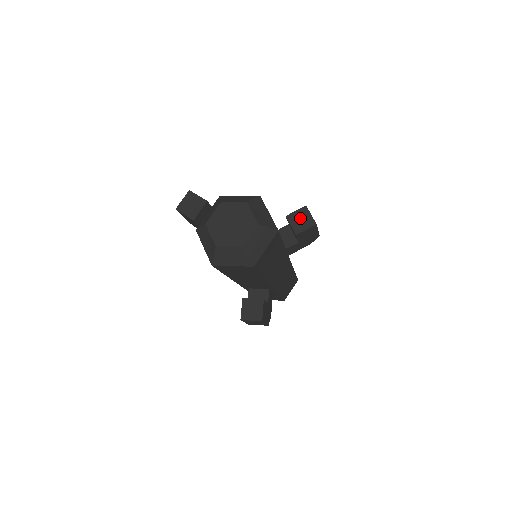
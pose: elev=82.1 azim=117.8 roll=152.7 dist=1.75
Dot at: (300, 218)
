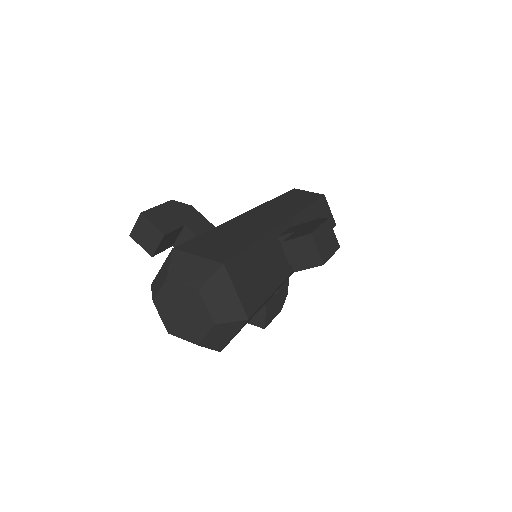
Dot at: (301, 250)
